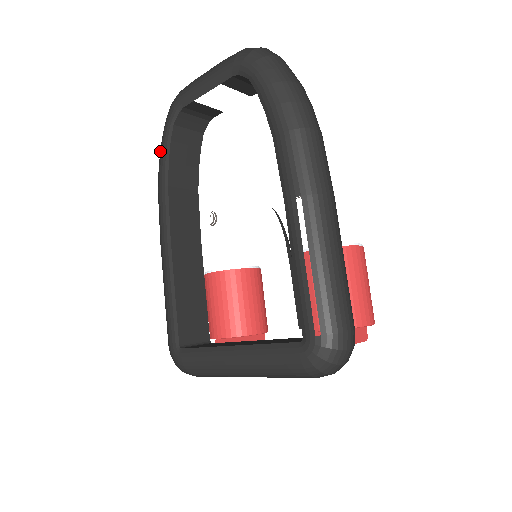
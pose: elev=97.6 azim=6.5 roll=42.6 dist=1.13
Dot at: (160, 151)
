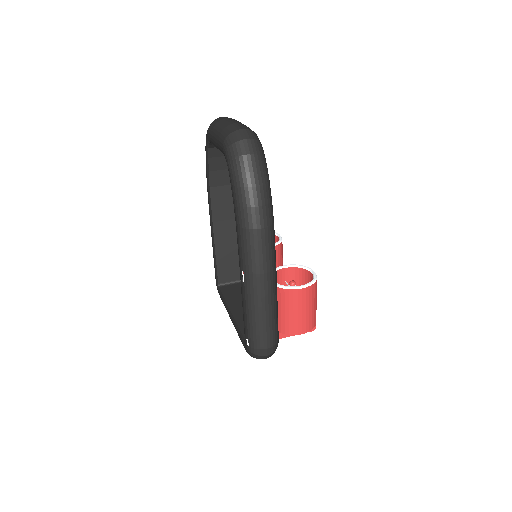
Dot at: occluded
